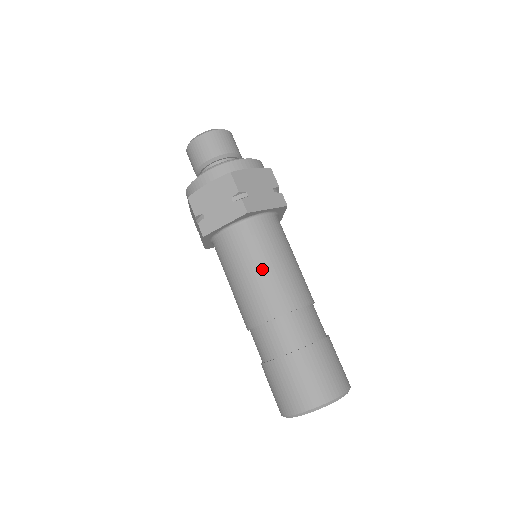
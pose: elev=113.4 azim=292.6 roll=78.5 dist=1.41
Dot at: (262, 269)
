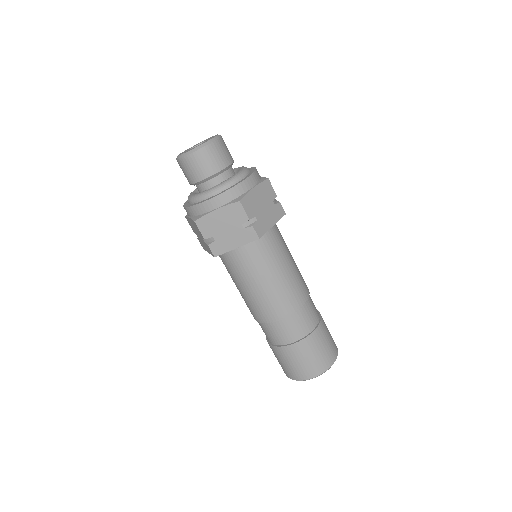
Dot at: (272, 280)
